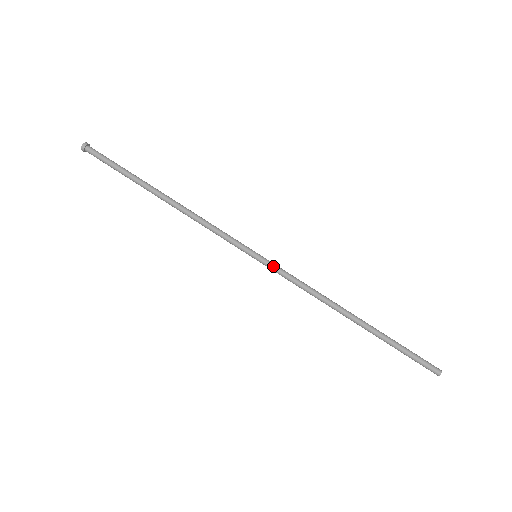
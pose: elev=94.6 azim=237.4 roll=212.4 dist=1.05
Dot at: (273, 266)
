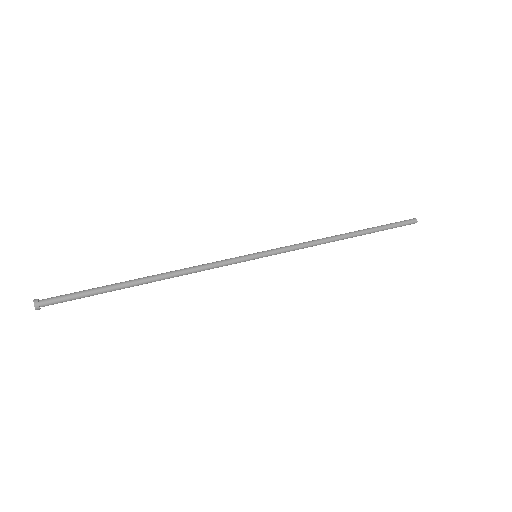
Dot at: (272, 250)
